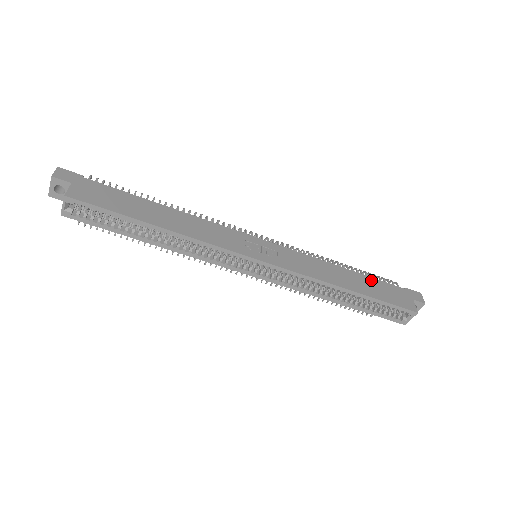
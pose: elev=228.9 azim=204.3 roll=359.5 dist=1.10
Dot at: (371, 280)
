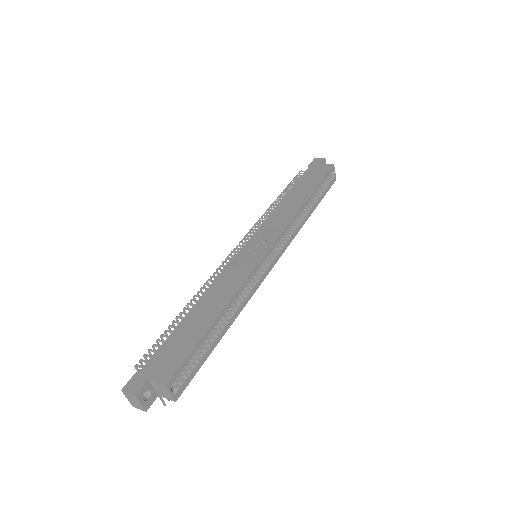
Dot at: (298, 184)
